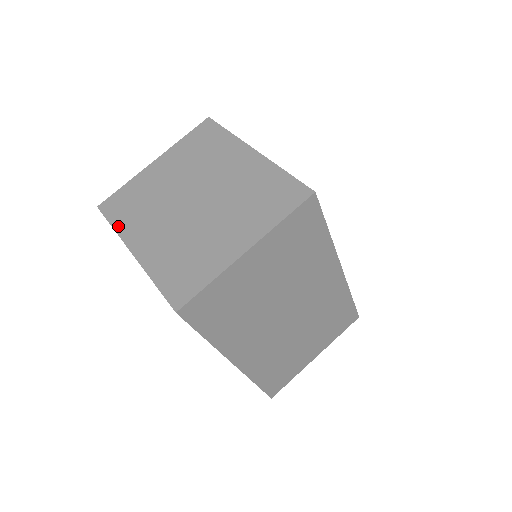
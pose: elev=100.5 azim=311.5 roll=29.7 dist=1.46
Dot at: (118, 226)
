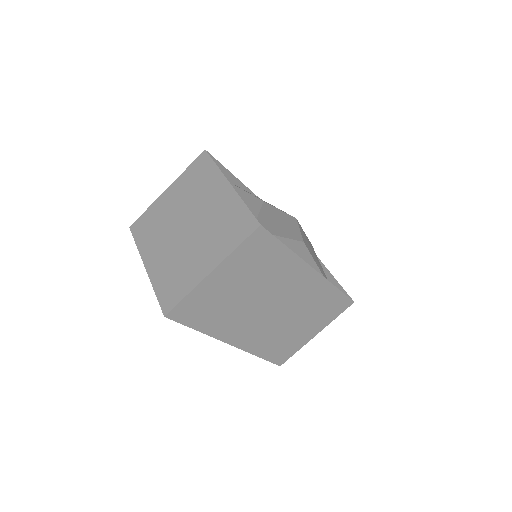
Dot at: (139, 245)
